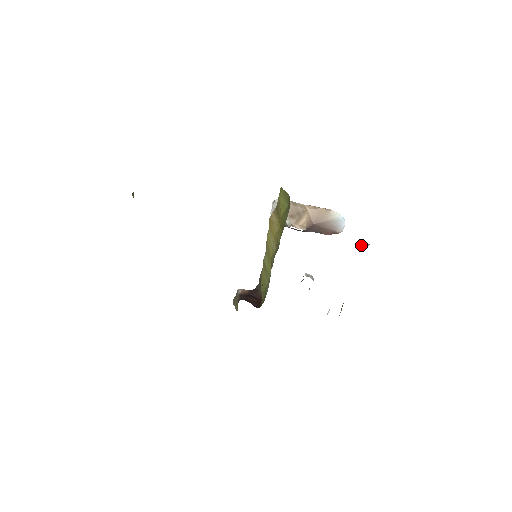
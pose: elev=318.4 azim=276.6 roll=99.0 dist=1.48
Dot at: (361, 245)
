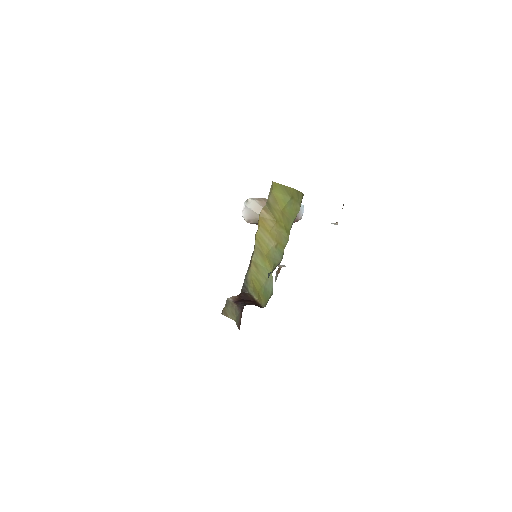
Dot at: (334, 224)
